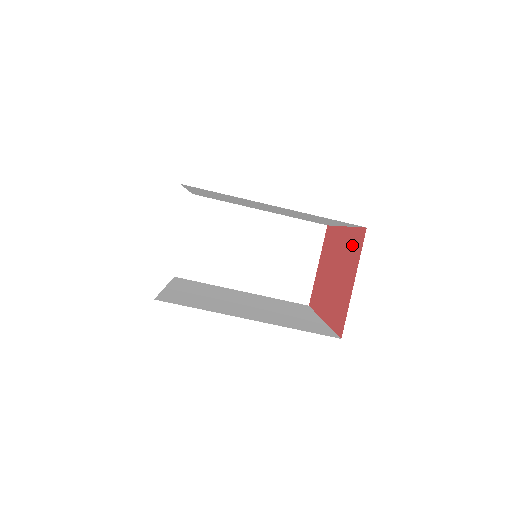
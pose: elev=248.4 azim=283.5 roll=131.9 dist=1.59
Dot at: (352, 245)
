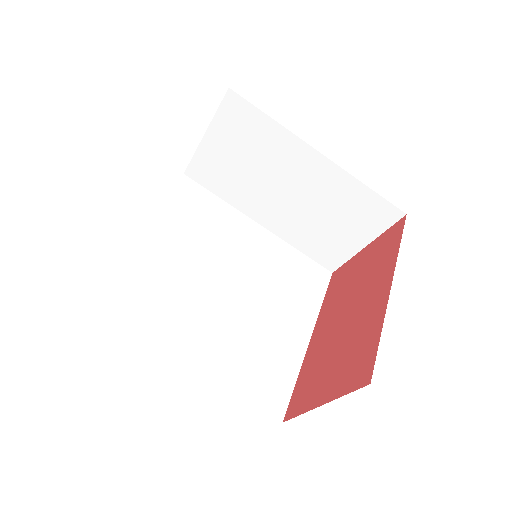
Dot at: (361, 350)
